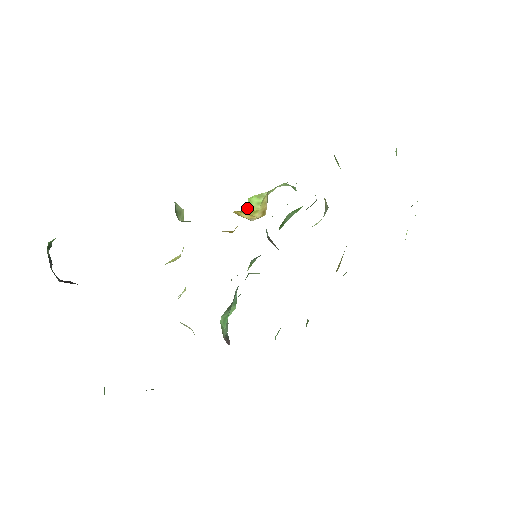
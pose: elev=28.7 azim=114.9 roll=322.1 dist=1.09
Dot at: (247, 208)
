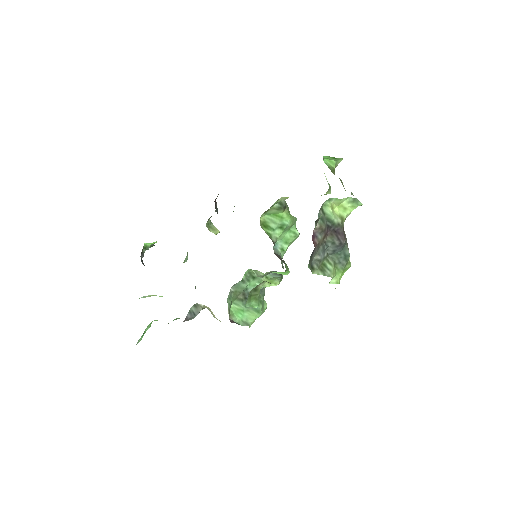
Dot at: occluded
